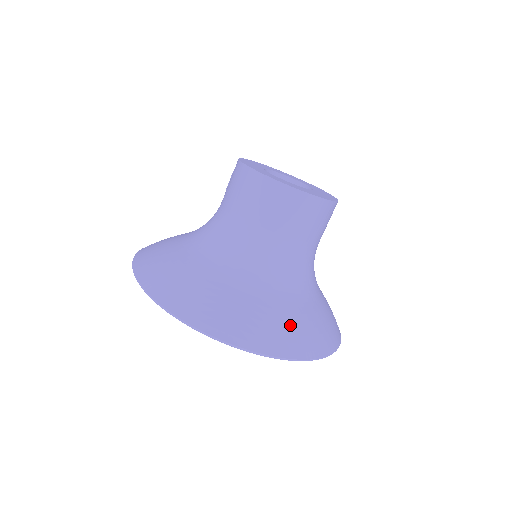
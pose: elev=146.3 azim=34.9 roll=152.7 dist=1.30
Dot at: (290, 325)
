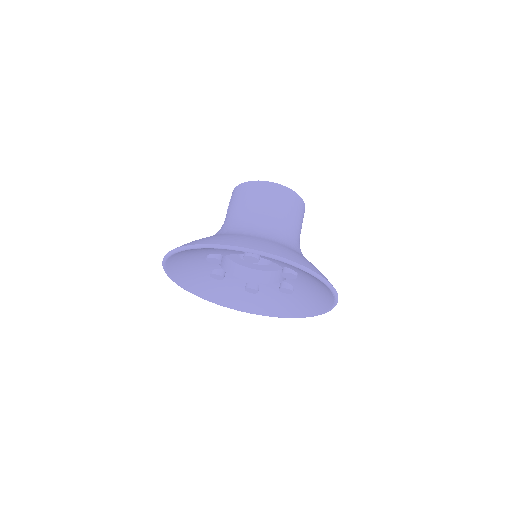
Dot at: (310, 263)
